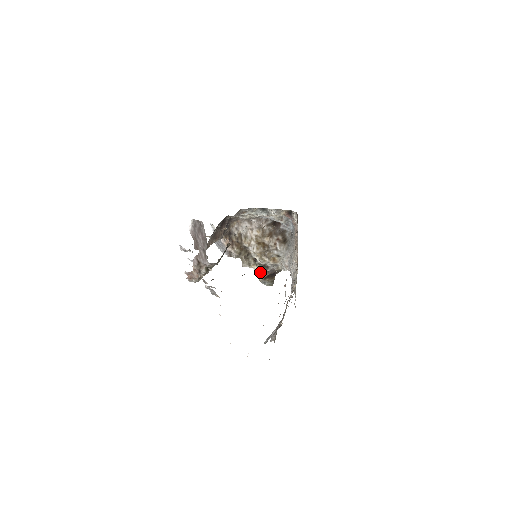
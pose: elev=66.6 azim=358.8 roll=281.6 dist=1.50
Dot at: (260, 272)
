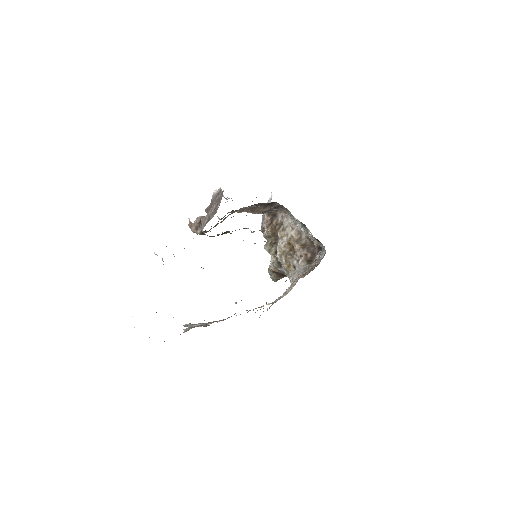
Dot at: (273, 264)
